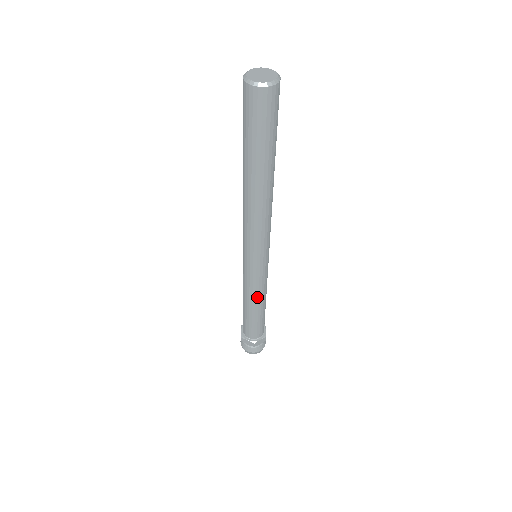
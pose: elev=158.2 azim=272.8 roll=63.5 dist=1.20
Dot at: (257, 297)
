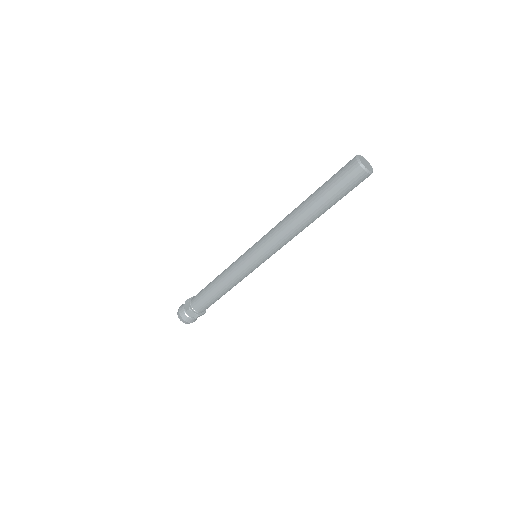
Dot at: (234, 284)
